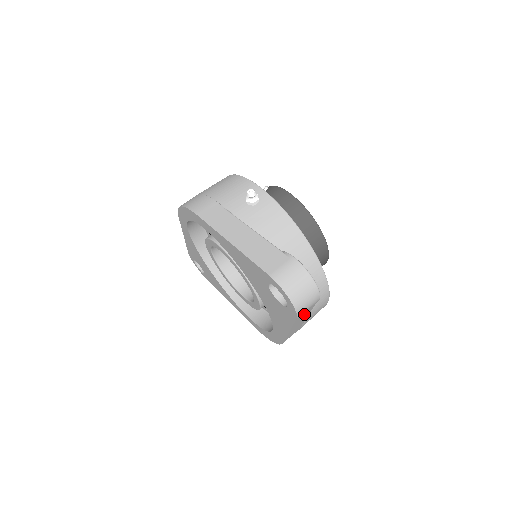
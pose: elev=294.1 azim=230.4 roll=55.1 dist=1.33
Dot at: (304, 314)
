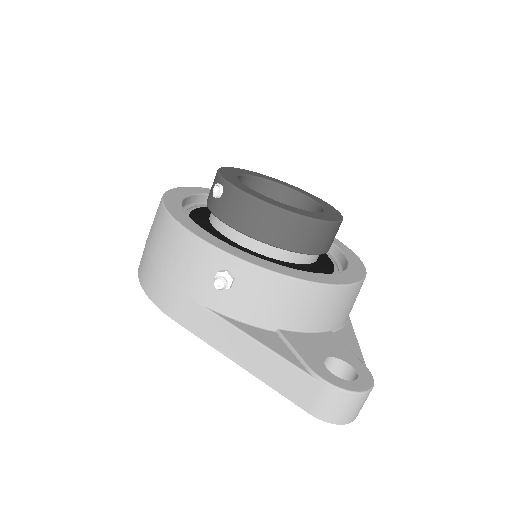
Dot at: occluded
